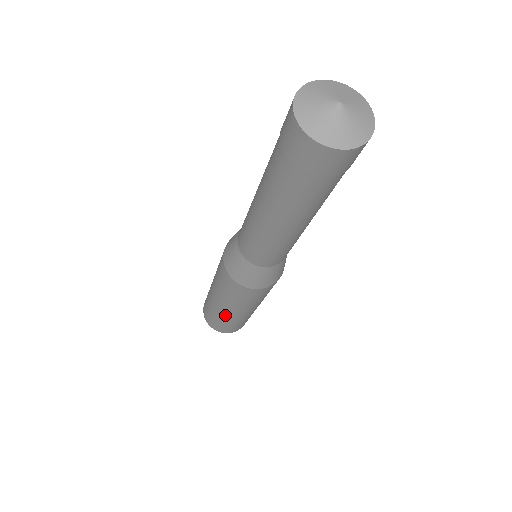
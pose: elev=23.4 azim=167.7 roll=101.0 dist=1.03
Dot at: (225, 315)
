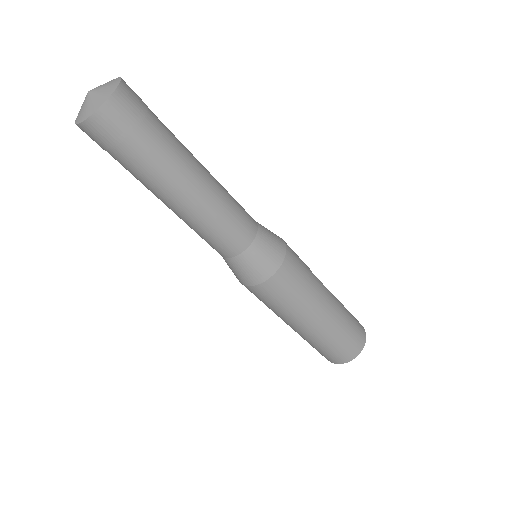
Dot at: (323, 329)
